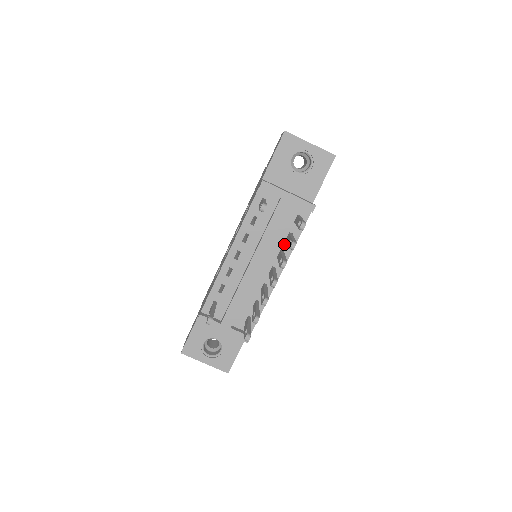
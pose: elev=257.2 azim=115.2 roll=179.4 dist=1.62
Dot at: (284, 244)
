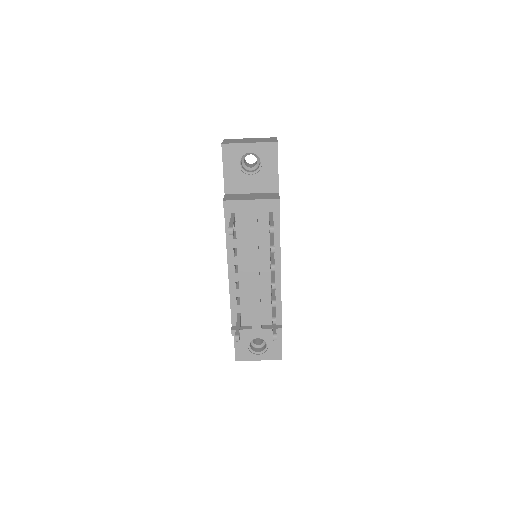
Dot at: occluded
